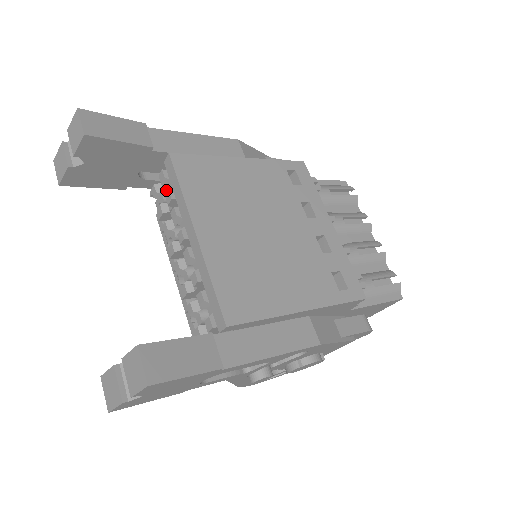
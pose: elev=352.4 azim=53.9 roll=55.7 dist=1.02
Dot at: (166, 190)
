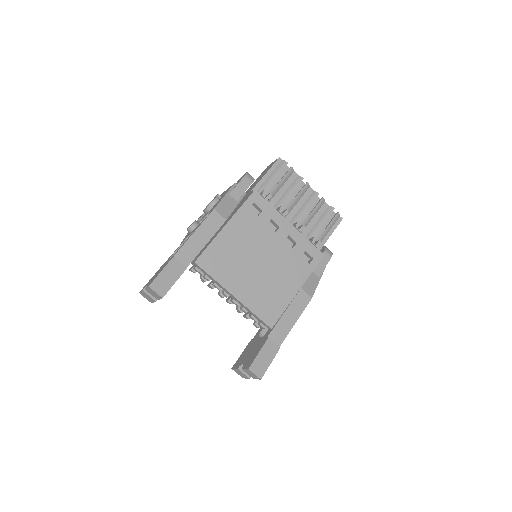
Dot at: occluded
